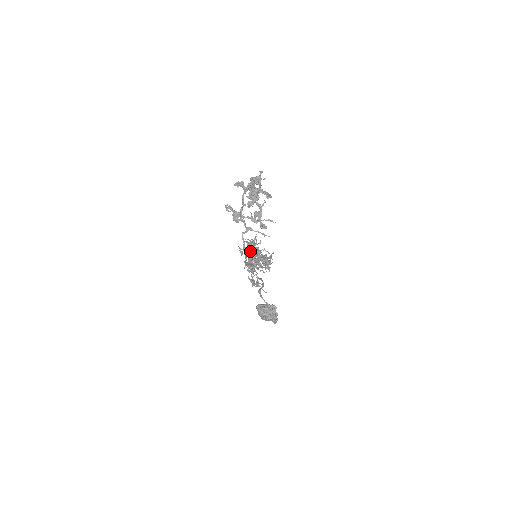
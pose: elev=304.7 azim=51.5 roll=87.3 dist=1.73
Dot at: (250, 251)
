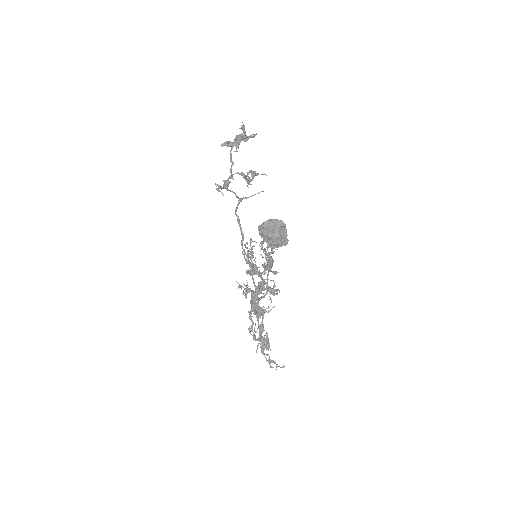
Dot at: (250, 270)
